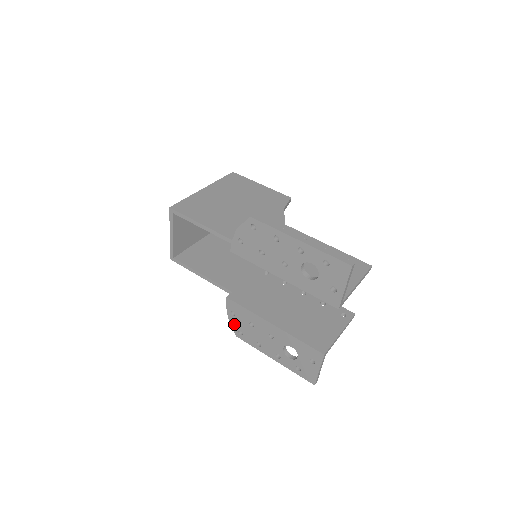
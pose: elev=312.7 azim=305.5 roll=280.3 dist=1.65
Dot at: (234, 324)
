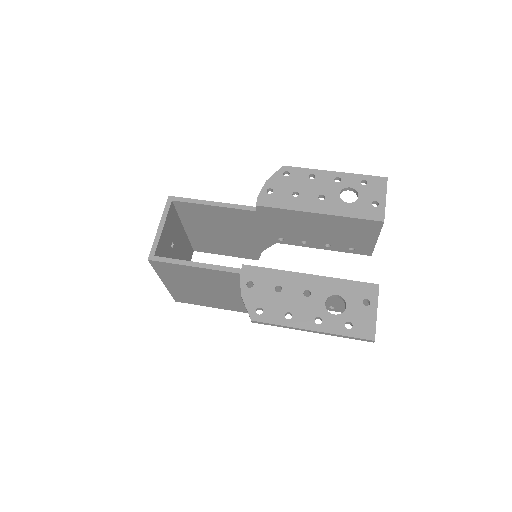
Dot at: (250, 301)
